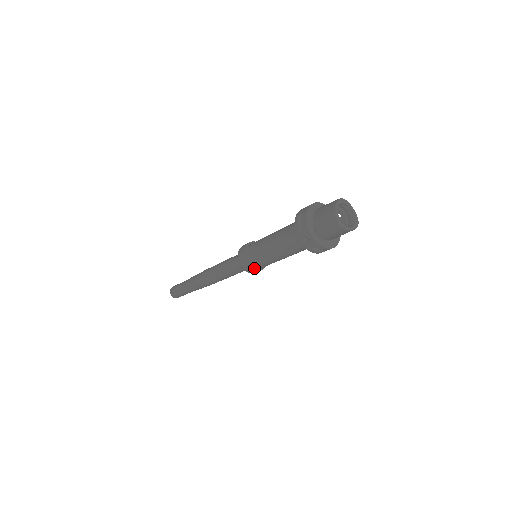
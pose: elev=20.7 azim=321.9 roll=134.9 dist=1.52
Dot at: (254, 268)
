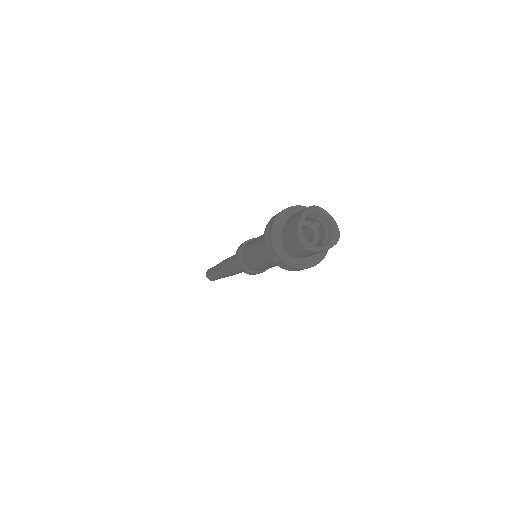
Dot at: (253, 272)
